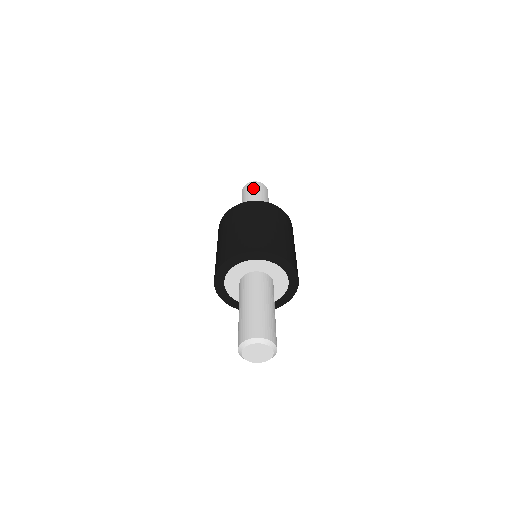
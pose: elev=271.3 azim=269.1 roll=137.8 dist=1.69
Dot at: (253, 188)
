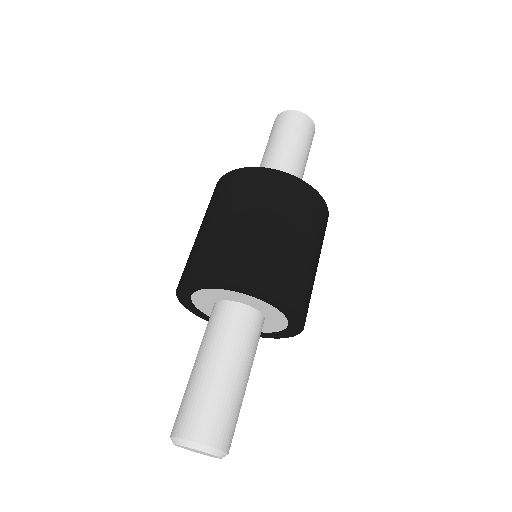
Dot at: (296, 126)
